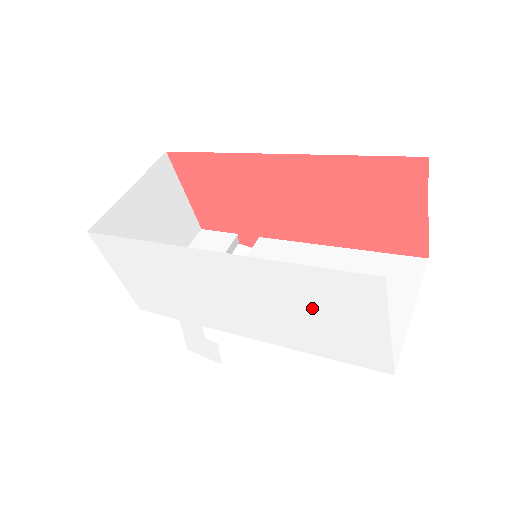
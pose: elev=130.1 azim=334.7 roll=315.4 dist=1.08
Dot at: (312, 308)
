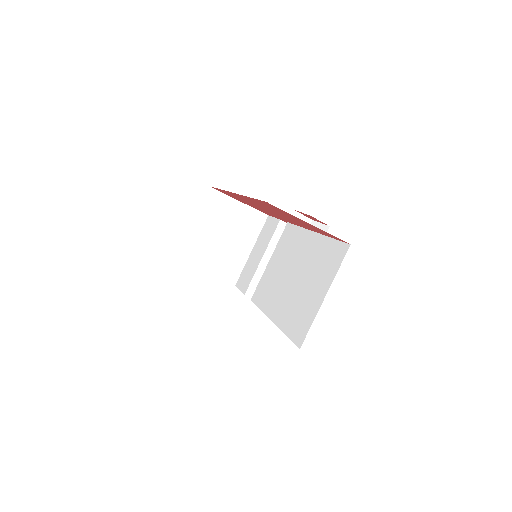
Dot at: occluded
